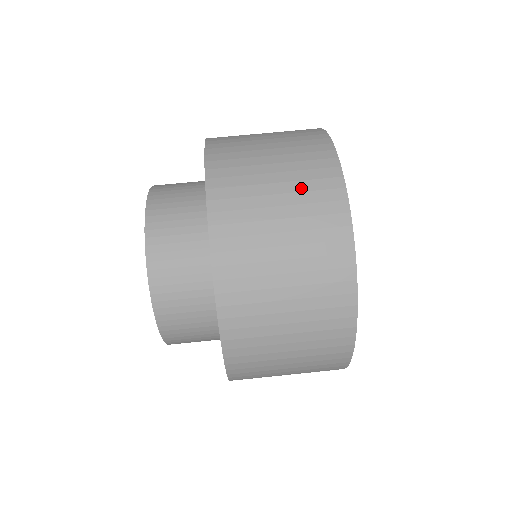
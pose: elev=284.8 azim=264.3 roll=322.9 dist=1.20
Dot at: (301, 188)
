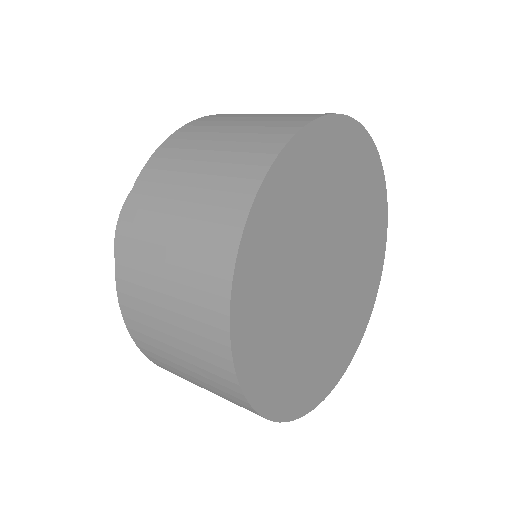
Dot at: occluded
